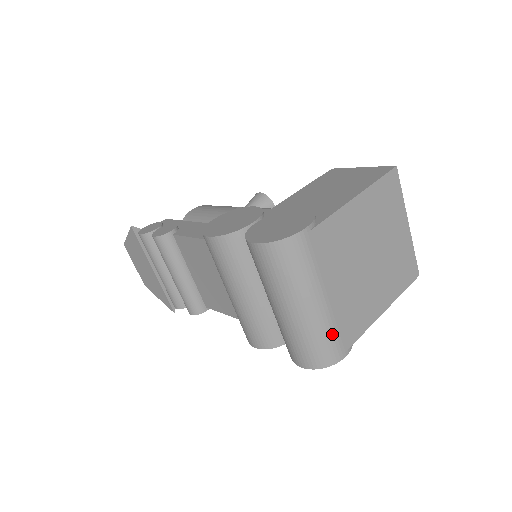
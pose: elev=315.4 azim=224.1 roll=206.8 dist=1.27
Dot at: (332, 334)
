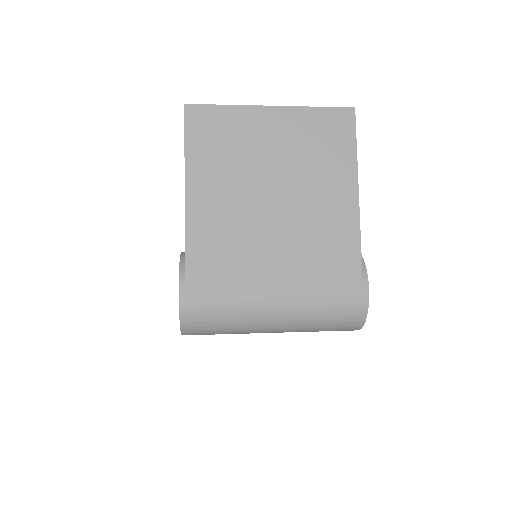
Dot at: (326, 300)
